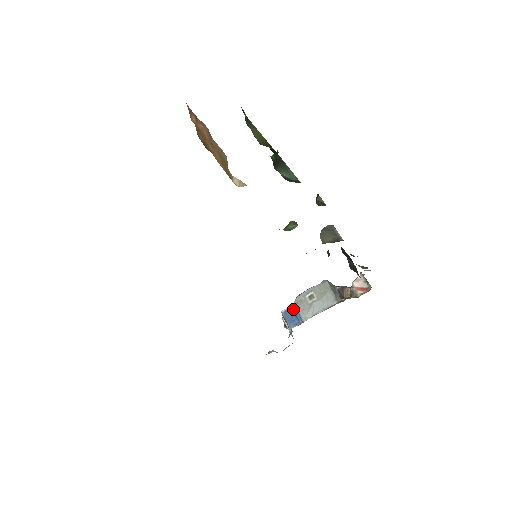
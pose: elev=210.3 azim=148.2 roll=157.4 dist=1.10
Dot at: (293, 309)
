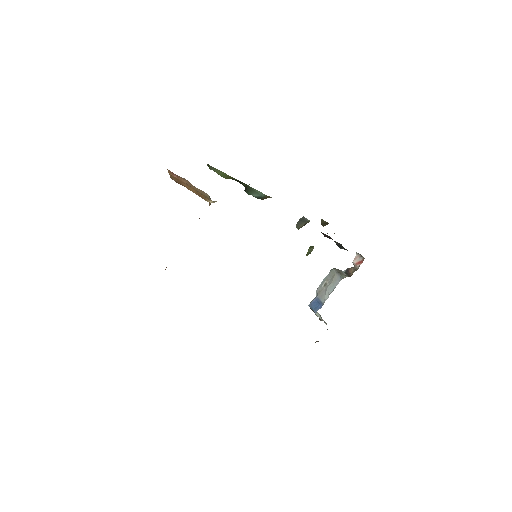
Dot at: (315, 299)
